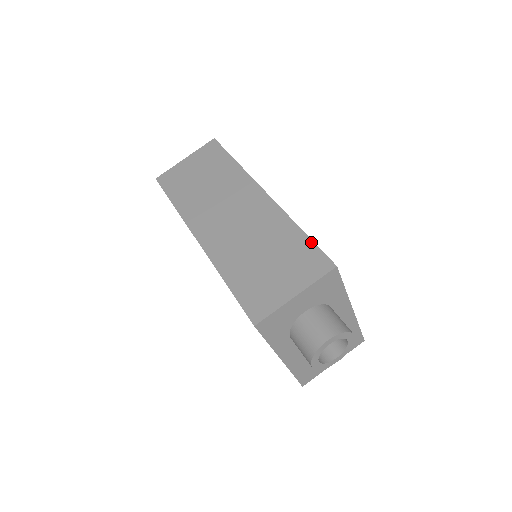
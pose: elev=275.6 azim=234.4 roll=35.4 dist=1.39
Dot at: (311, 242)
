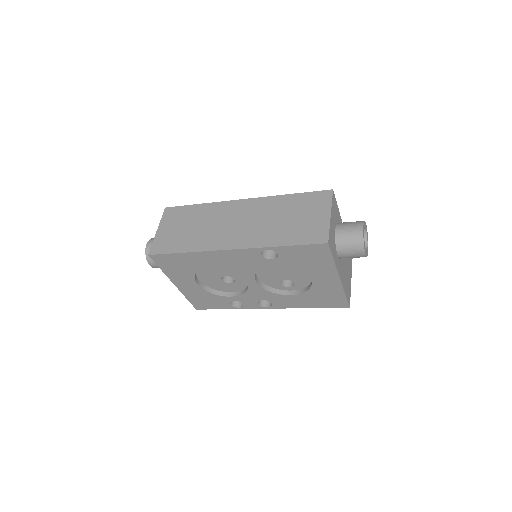
Dot at: (305, 193)
